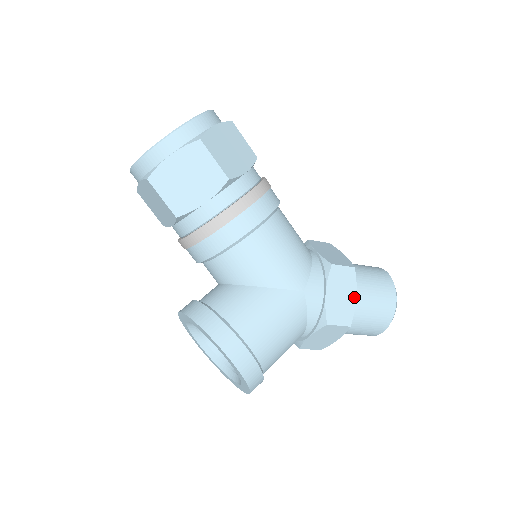
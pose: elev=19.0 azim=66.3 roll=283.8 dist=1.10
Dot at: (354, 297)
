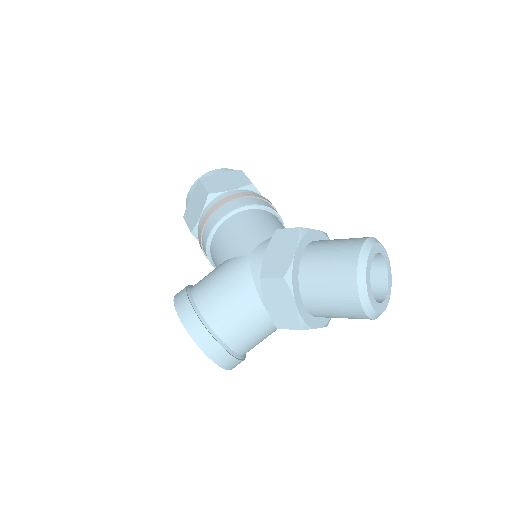
Dot at: (293, 252)
